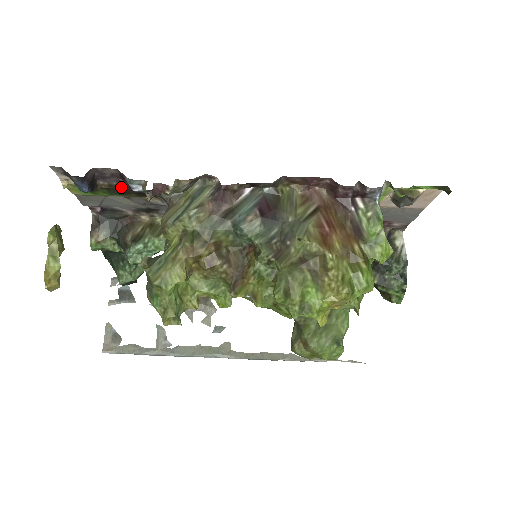
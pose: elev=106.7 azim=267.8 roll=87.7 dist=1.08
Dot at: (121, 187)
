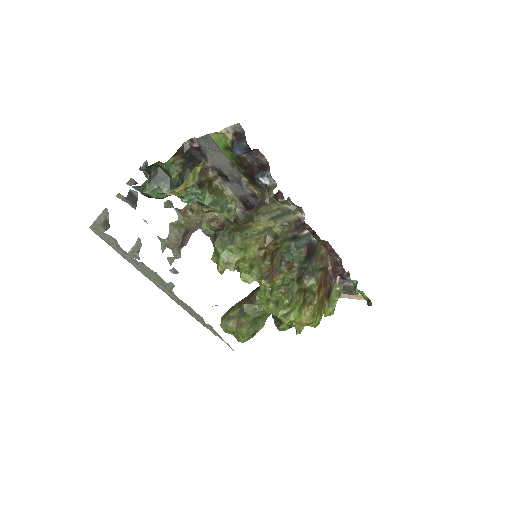
Dot at: (247, 164)
